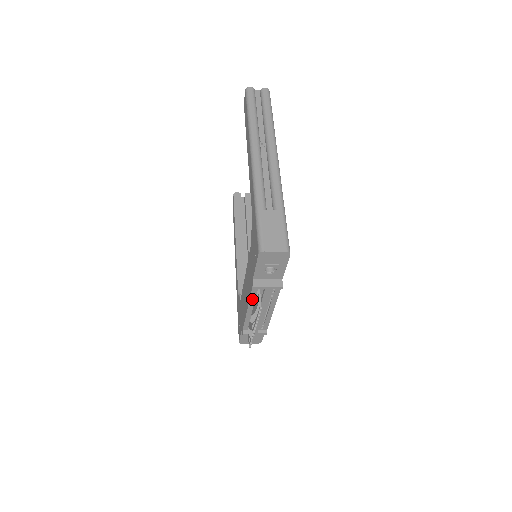
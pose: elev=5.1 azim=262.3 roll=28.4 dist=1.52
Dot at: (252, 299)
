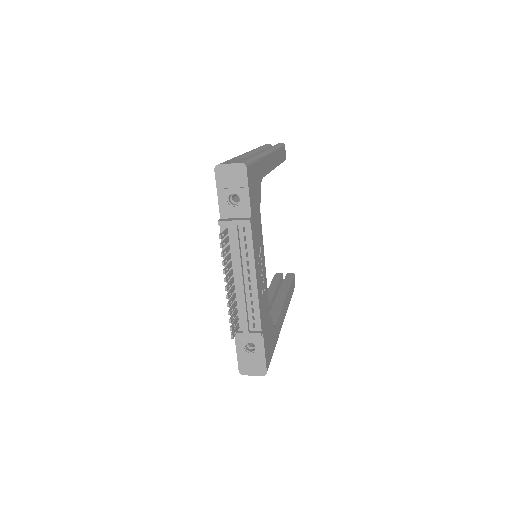
Dot at: (226, 255)
